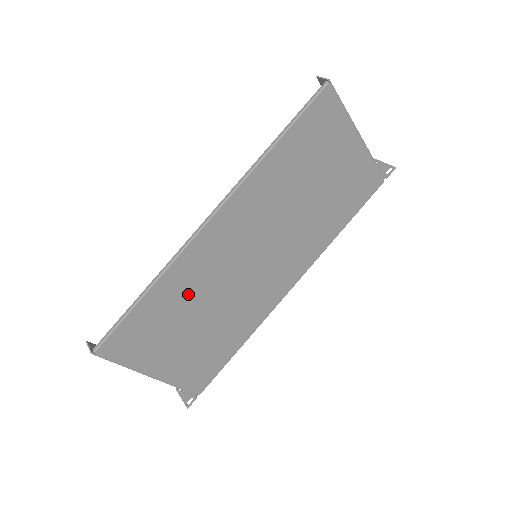
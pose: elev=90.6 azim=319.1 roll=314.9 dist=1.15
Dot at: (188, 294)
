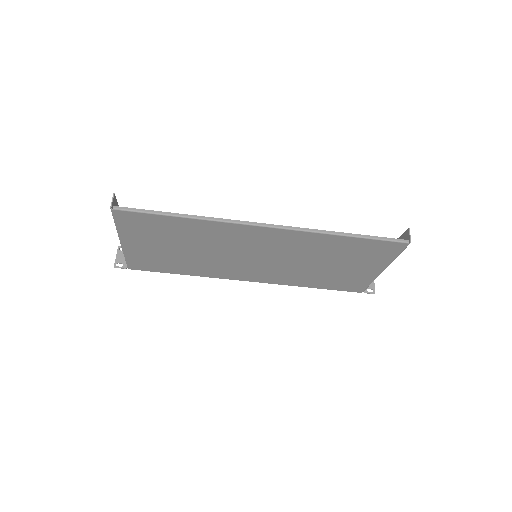
Dot at: (199, 237)
